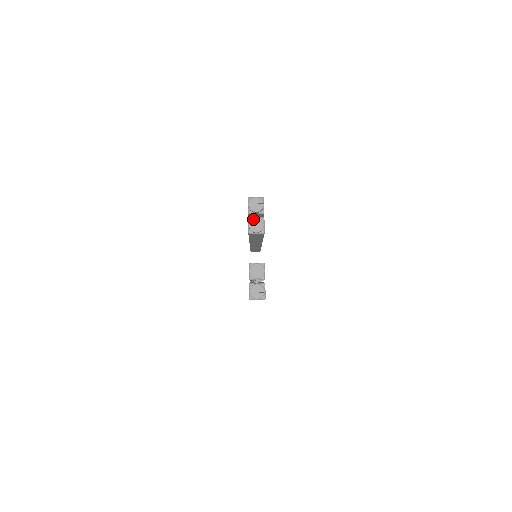
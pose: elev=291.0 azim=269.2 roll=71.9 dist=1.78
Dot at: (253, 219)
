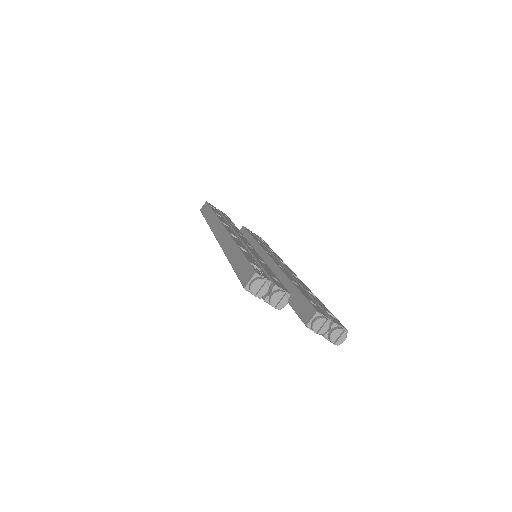
Dot at: (272, 301)
